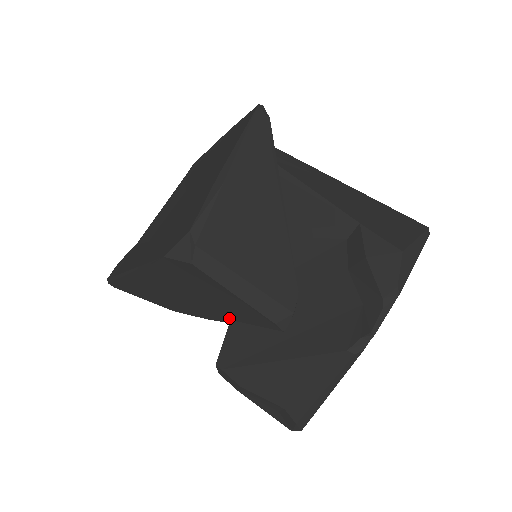
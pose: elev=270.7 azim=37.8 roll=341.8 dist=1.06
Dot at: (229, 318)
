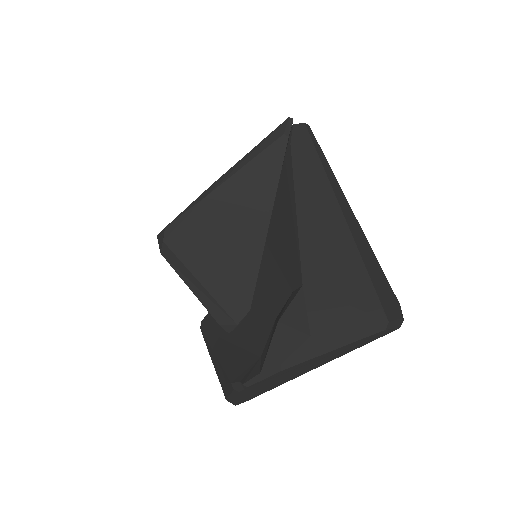
Dot at: occluded
